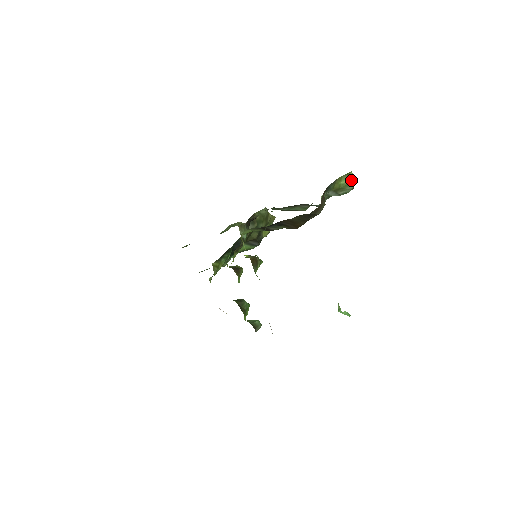
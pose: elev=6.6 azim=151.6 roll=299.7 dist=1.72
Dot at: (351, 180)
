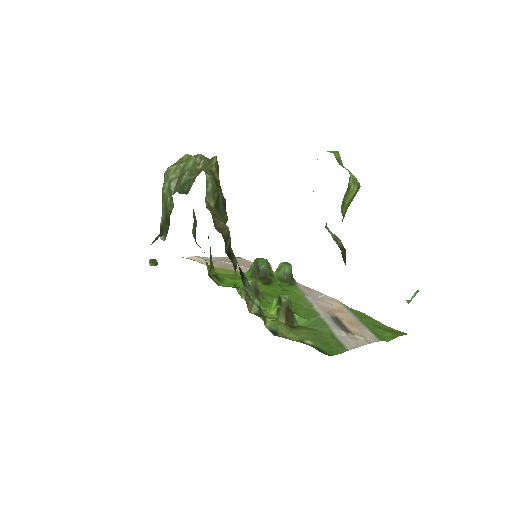
Dot at: (355, 187)
